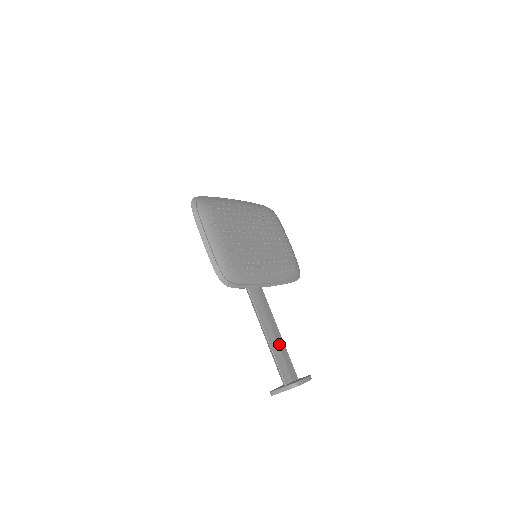
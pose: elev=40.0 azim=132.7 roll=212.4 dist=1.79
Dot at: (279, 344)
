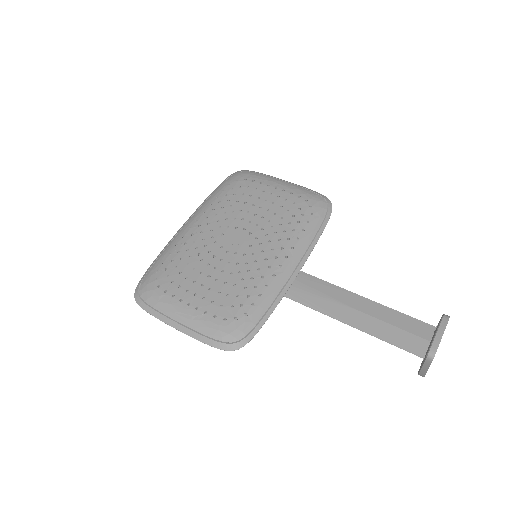
Dot at: (374, 315)
